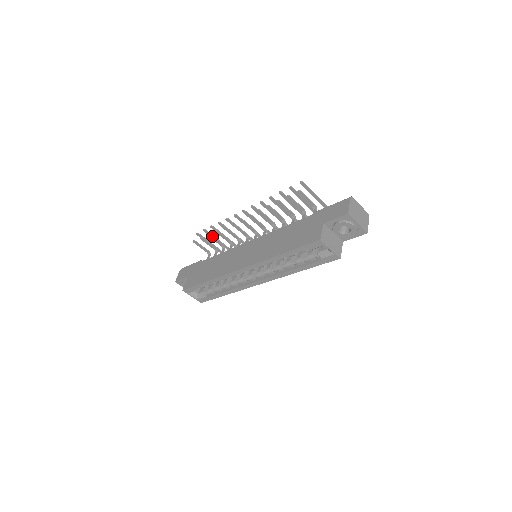
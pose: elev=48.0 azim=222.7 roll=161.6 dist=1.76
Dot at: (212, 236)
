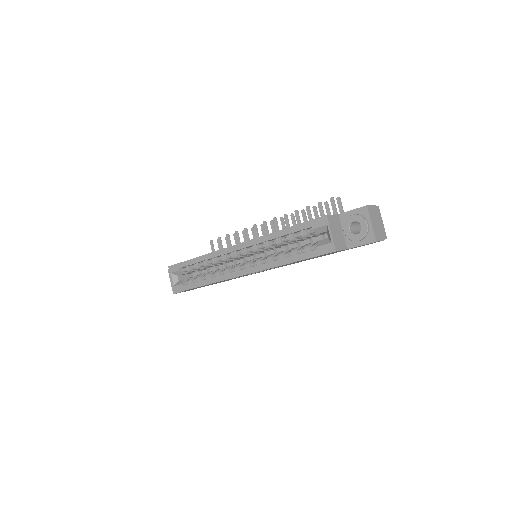
Dot at: occluded
